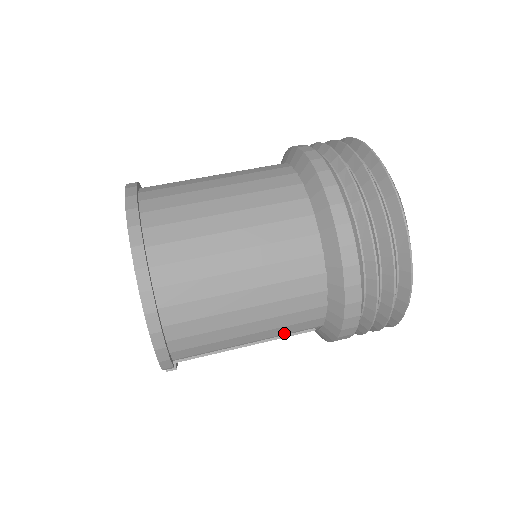
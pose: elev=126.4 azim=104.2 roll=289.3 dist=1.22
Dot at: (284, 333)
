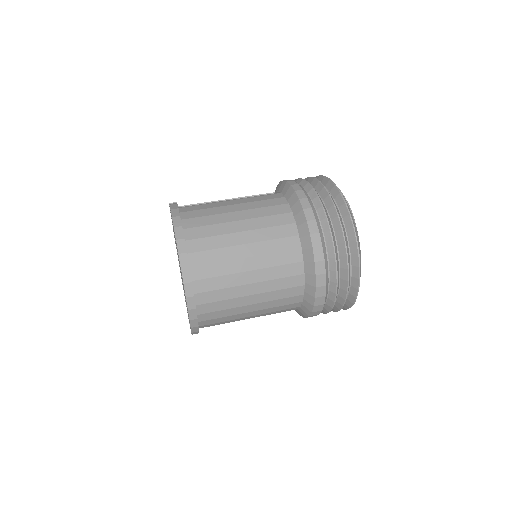
Dot at: occluded
